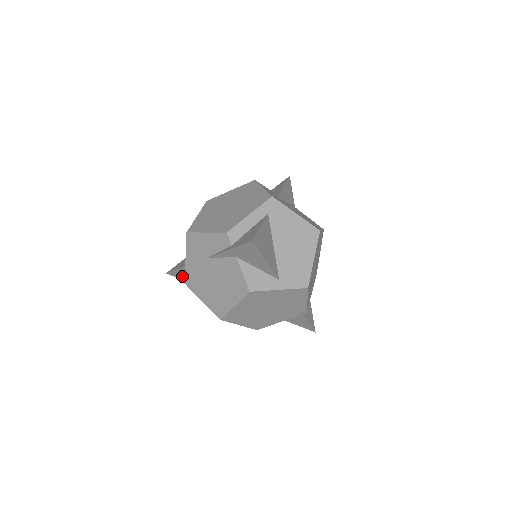
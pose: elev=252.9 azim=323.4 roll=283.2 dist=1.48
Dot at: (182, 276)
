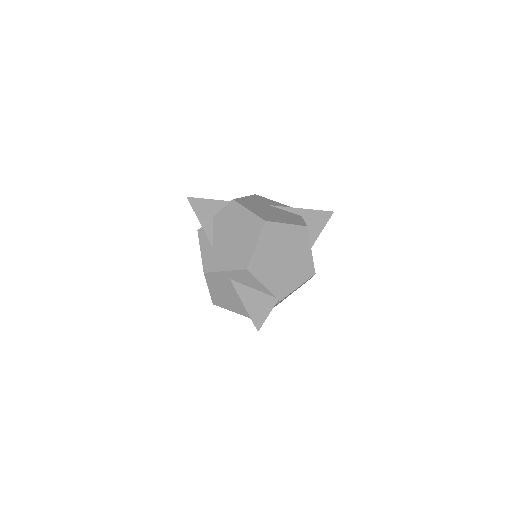
Dot at: (202, 207)
